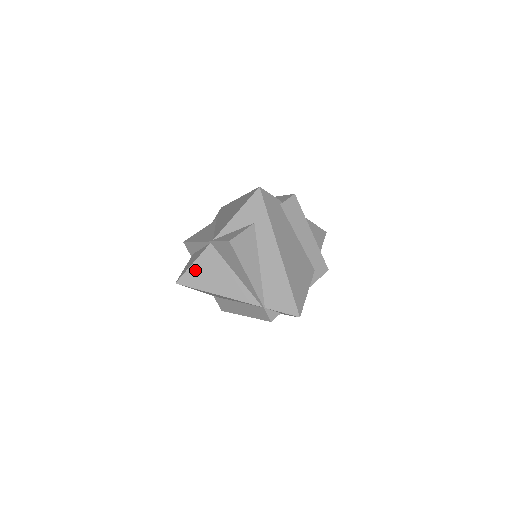
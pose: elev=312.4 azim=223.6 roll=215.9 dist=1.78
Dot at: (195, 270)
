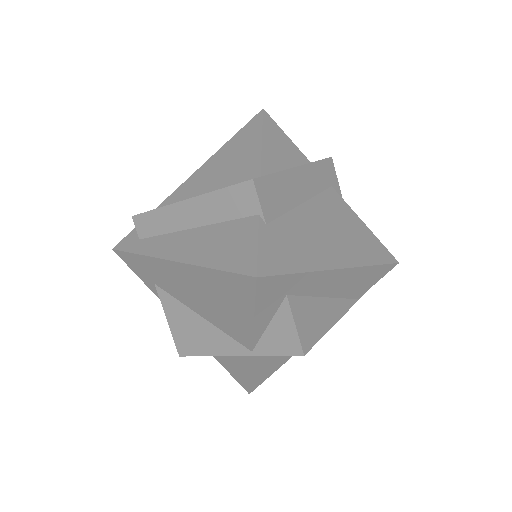
Dot at: (259, 373)
